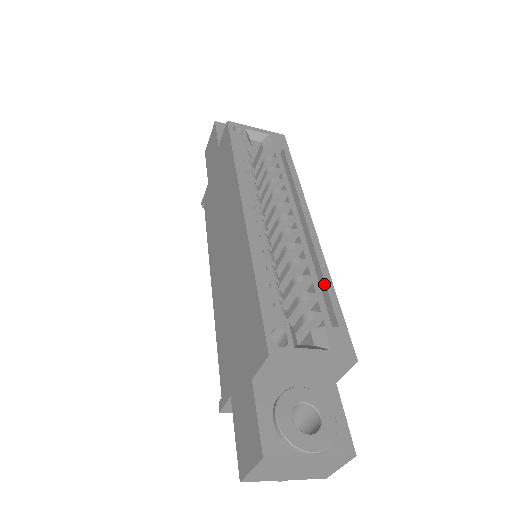
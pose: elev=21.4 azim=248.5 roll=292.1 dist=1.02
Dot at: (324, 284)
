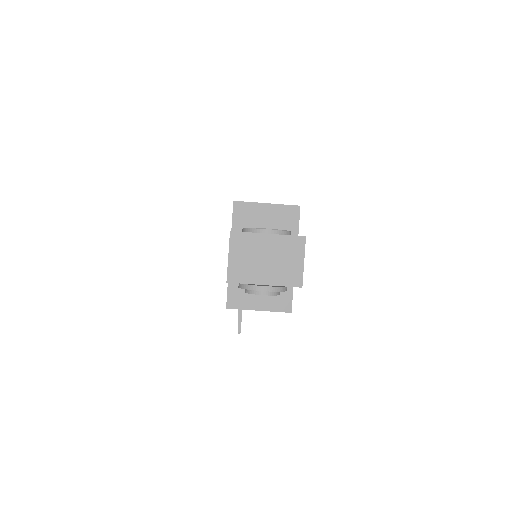
Dot at: occluded
